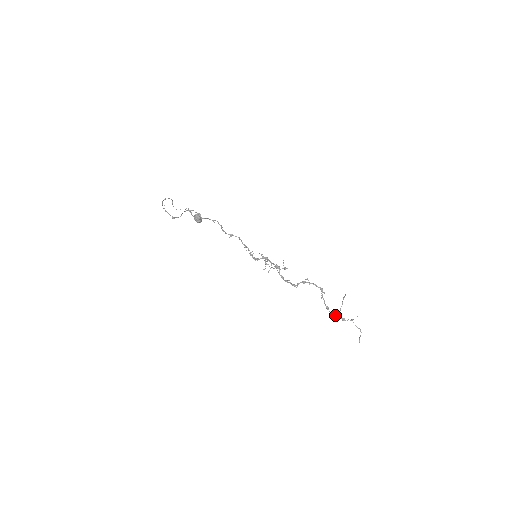
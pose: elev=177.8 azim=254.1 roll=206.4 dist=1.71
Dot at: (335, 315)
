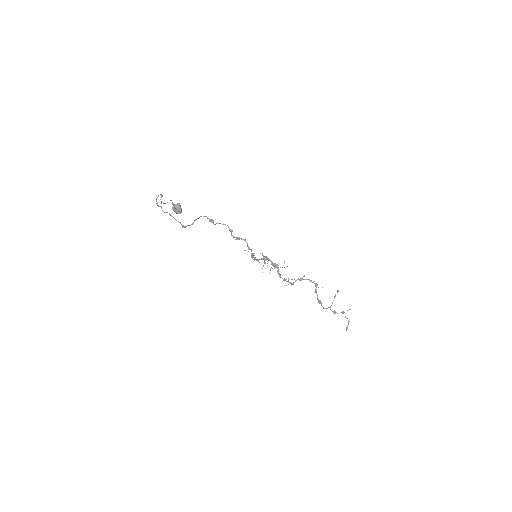
Dot at: (327, 308)
